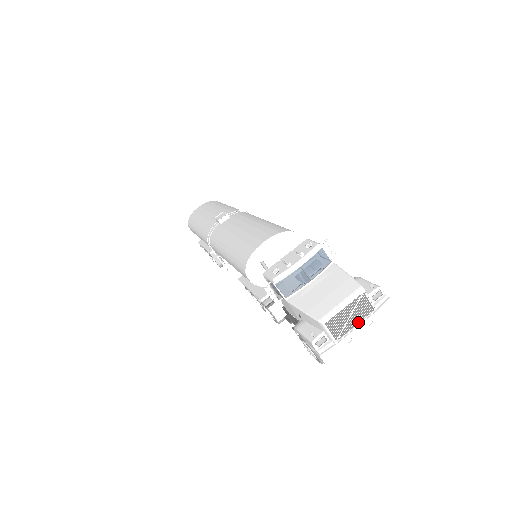
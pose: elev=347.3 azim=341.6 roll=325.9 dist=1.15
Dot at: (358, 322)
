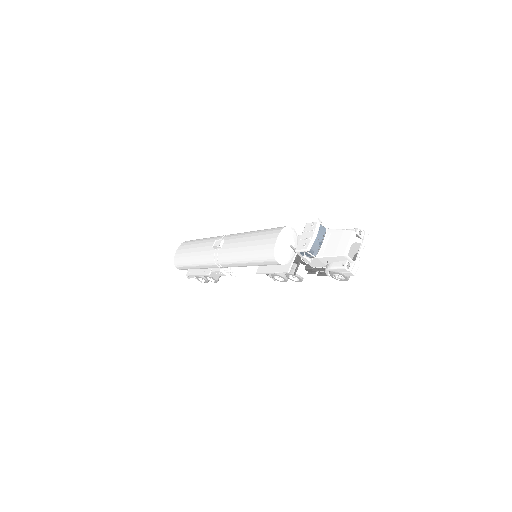
Dot at: (359, 249)
